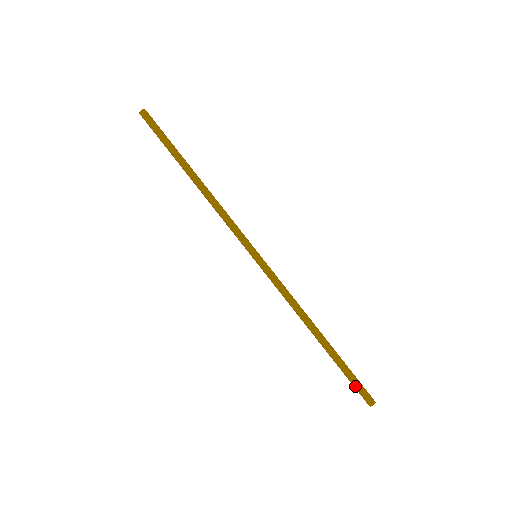
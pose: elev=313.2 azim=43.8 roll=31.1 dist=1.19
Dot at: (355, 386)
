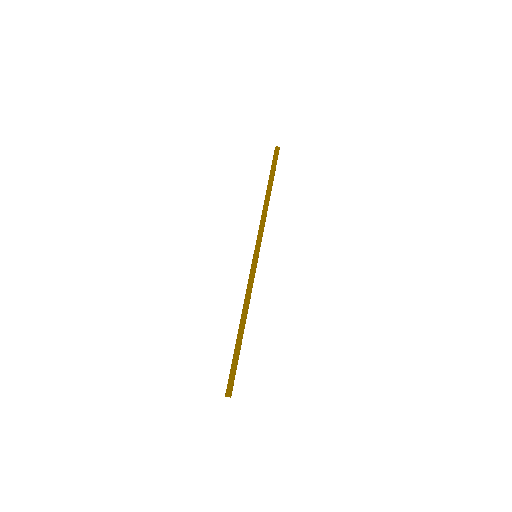
Dot at: (229, 374)
